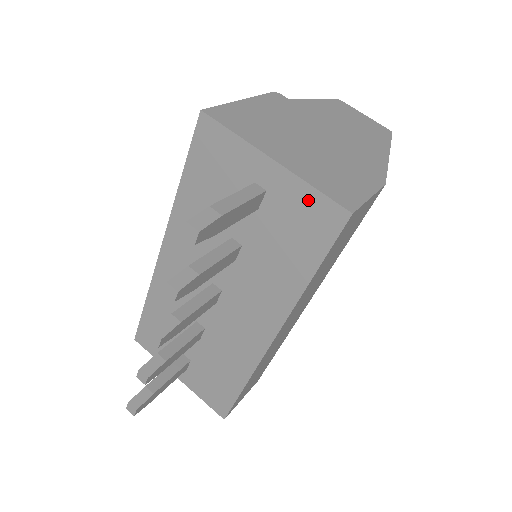
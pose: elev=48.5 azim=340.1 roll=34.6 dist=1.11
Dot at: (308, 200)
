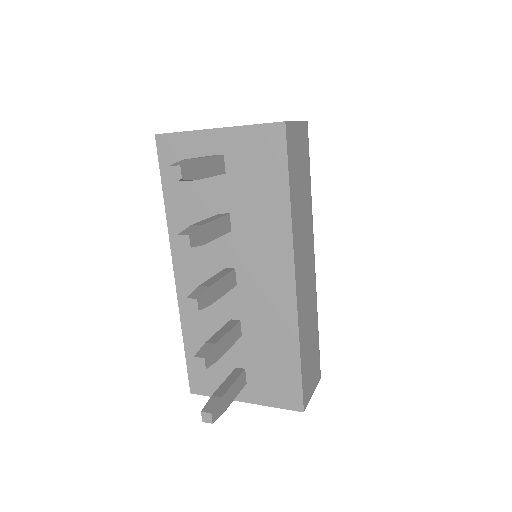
Dot at: (253, 137)
